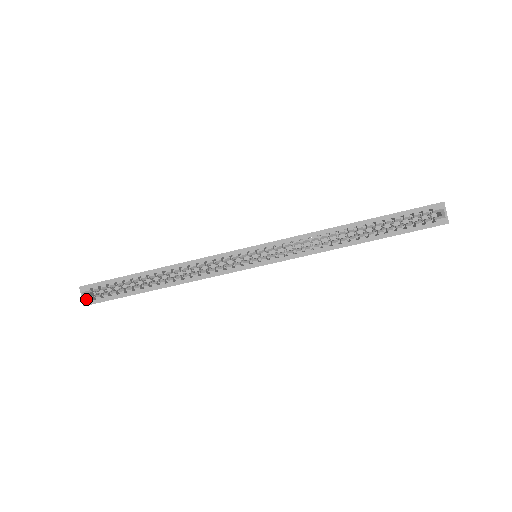
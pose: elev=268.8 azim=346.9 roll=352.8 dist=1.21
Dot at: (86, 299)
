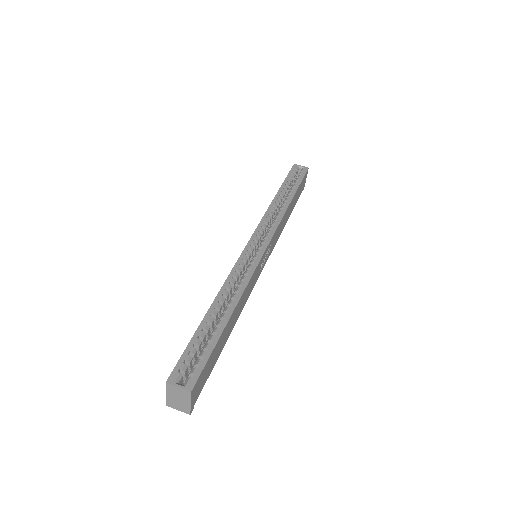
Dot at: (185, 384)
